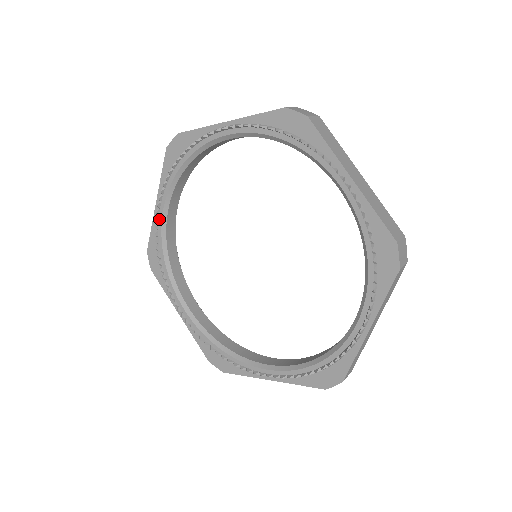
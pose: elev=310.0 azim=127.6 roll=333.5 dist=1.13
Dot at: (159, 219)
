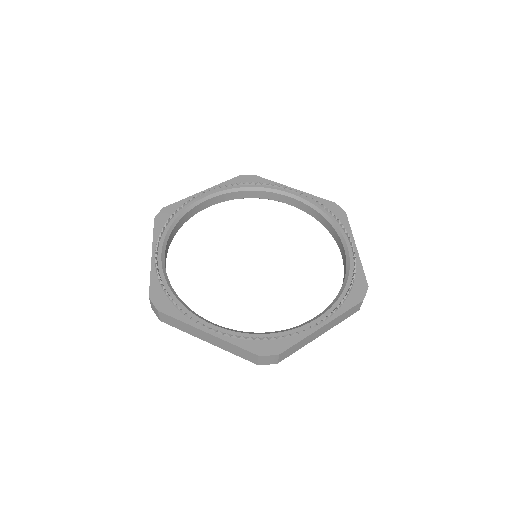
Dot at: (158, 265)
